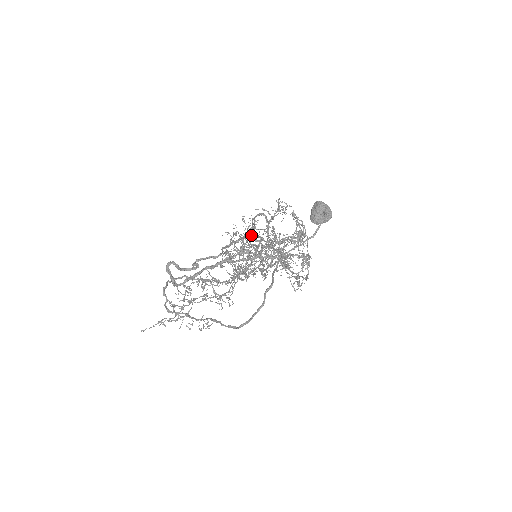
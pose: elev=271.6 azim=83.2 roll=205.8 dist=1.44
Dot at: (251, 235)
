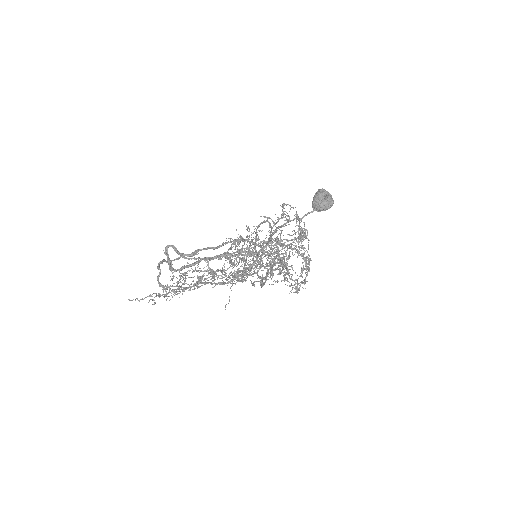
Dot at: (254, 247)
